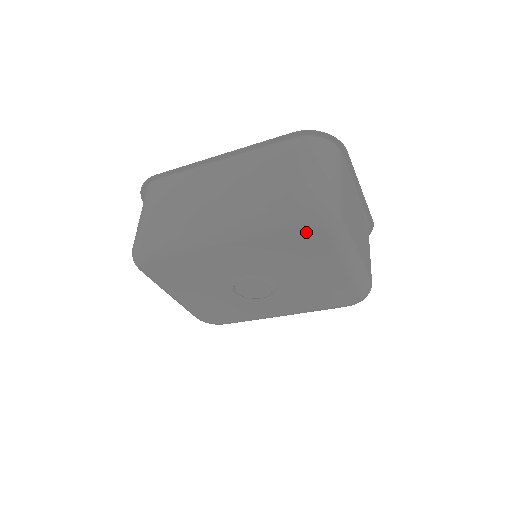
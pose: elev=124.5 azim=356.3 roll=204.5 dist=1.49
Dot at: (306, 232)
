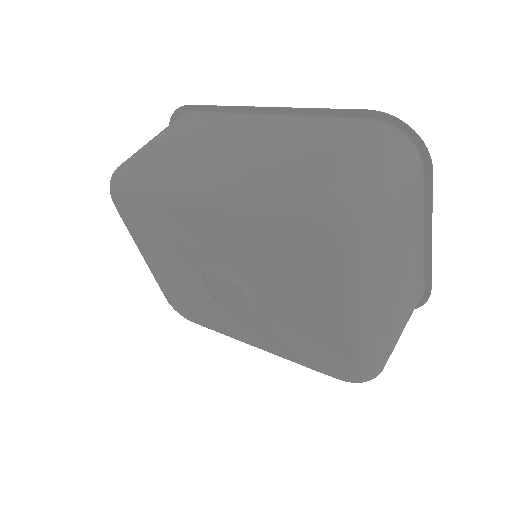
Dot at: (309, 241)
